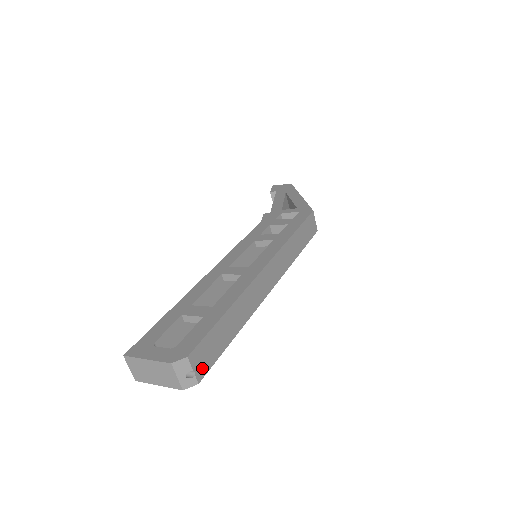
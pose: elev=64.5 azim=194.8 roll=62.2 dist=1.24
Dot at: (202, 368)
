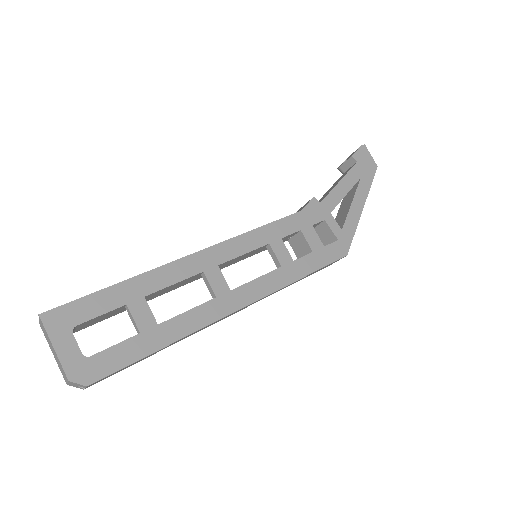
Dot at: (97, 382)
